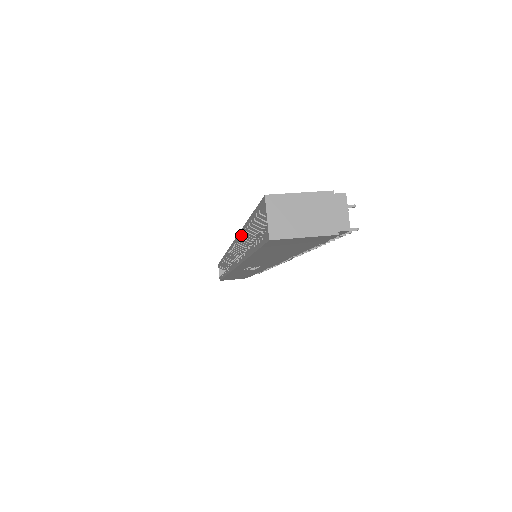
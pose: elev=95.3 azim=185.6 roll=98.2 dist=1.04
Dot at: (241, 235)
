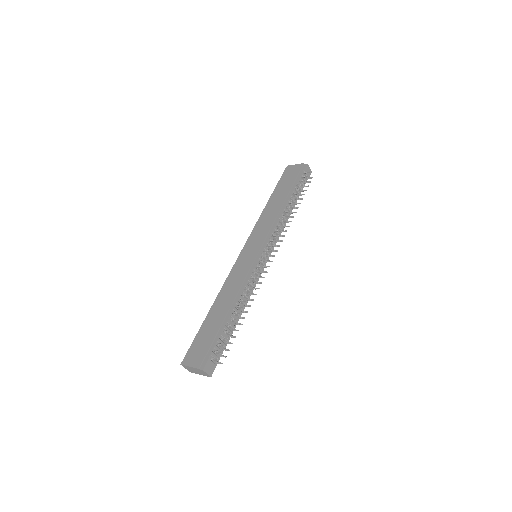
Dot at: (217, 300)
